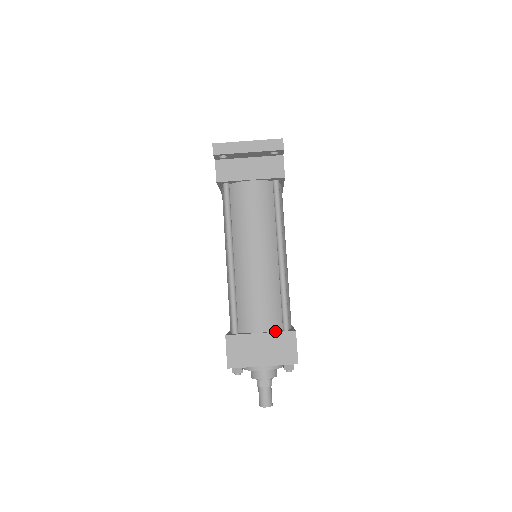
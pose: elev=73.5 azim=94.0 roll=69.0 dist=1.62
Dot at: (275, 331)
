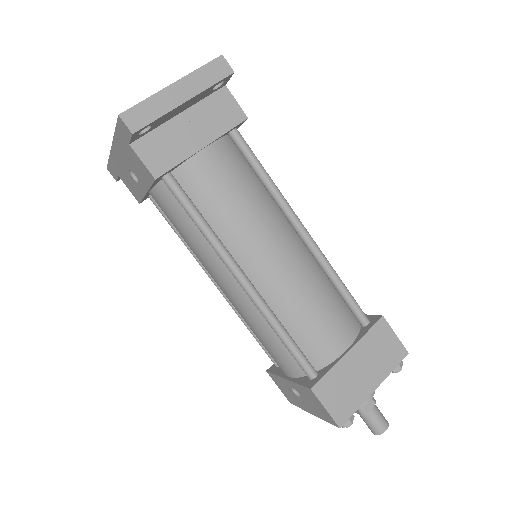
Dot at: (358, 335)
